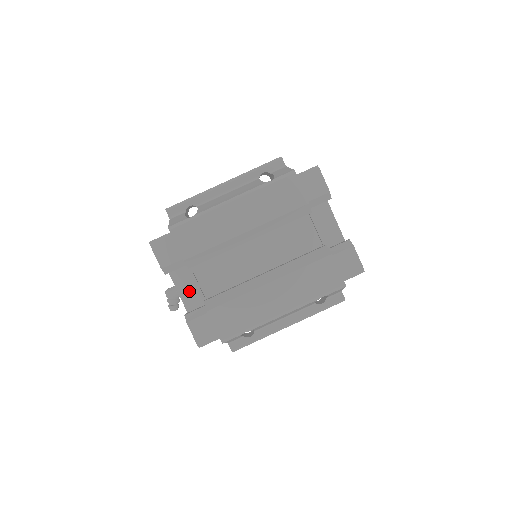
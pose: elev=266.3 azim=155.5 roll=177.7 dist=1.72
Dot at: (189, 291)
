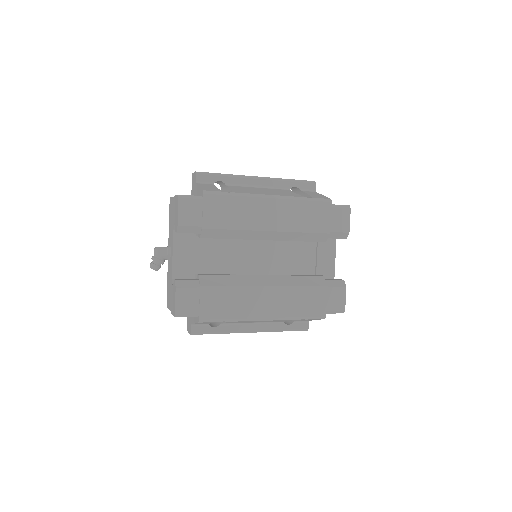
Dot at: (184, 259)
